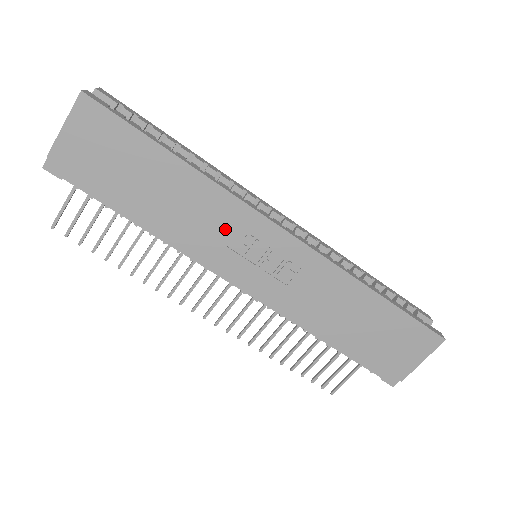
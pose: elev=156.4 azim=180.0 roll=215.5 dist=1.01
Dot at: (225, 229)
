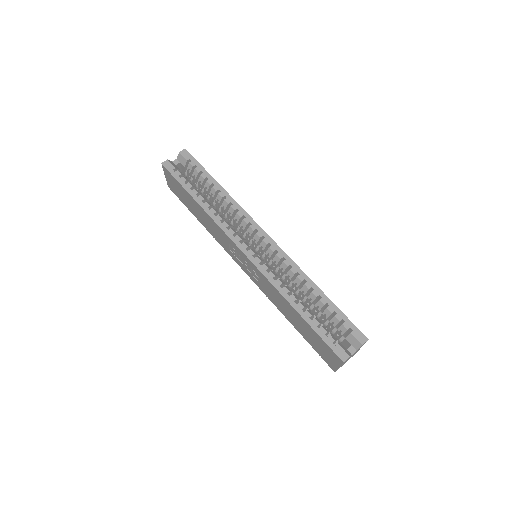
Dot at: (225, 241)
